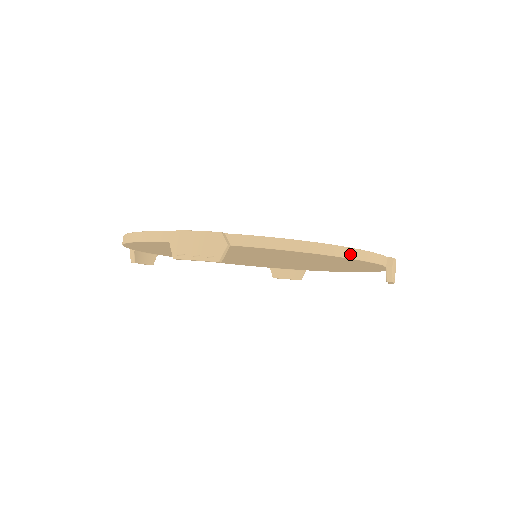
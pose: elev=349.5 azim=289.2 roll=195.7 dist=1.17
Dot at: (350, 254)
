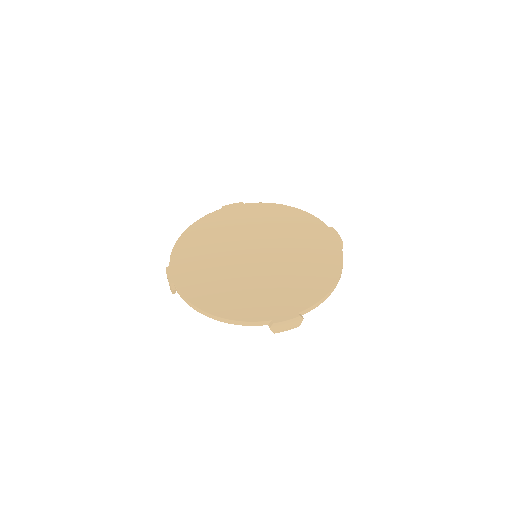
Dot at: occluded
